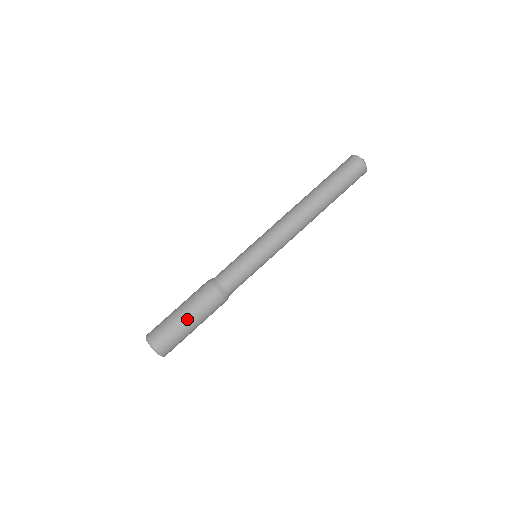
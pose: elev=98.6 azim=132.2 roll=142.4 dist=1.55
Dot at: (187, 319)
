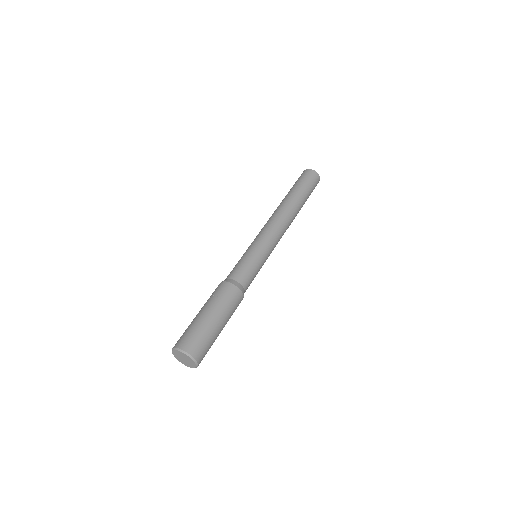
Dot at: (214, 317)
